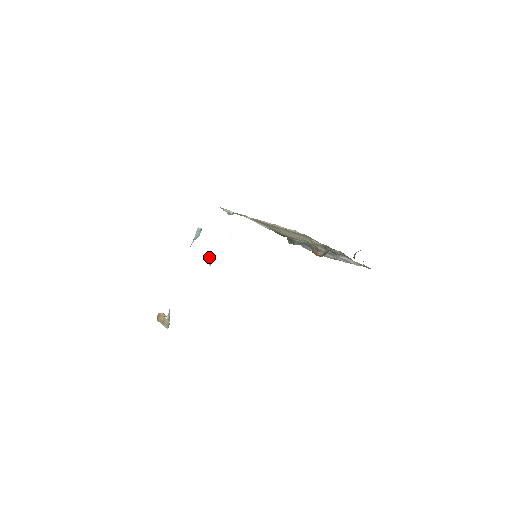
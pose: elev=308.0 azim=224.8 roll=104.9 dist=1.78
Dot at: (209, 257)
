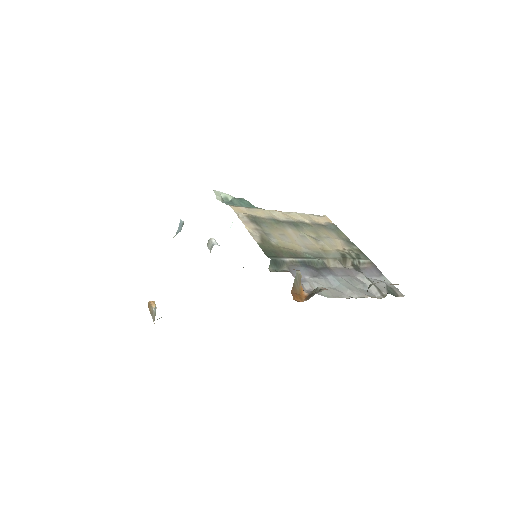
Dot at: (210, 243)
